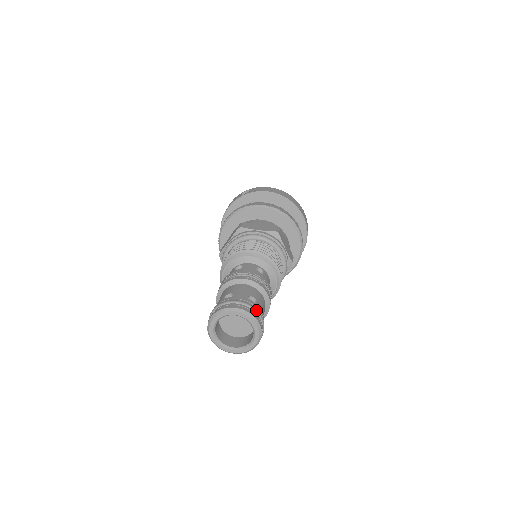
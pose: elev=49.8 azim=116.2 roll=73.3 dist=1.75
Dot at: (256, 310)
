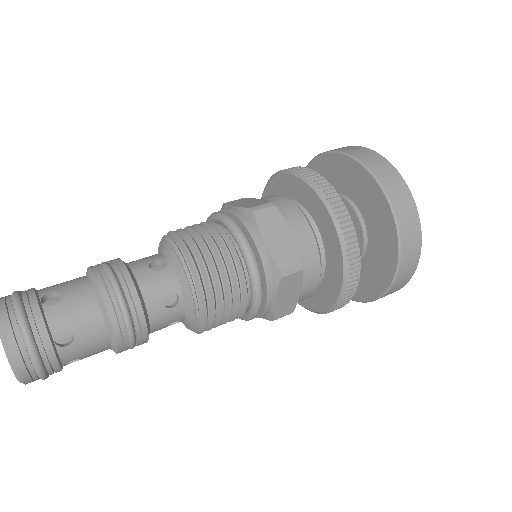
Dot at: (18, 312)
